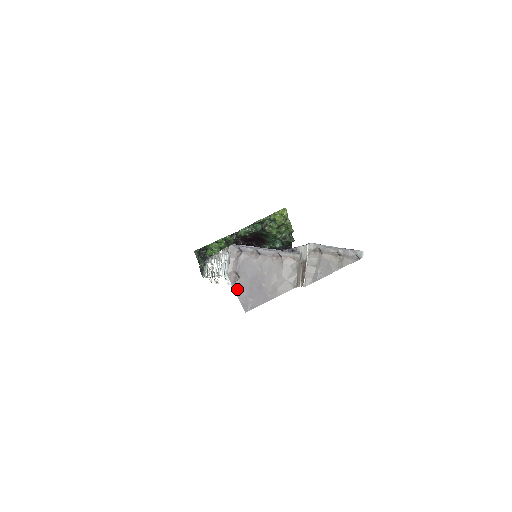
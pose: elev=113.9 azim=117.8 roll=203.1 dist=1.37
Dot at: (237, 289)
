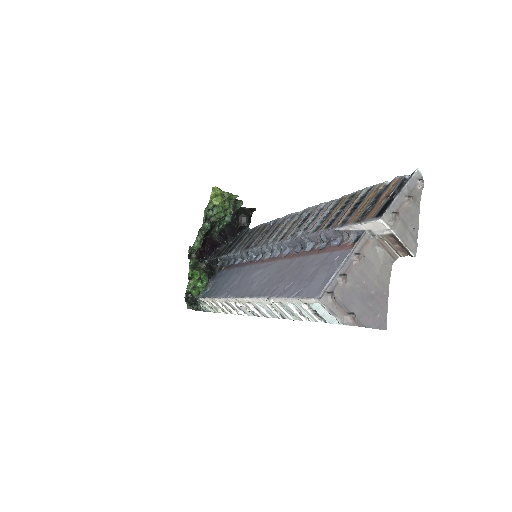
Dot at: (362, 324)
